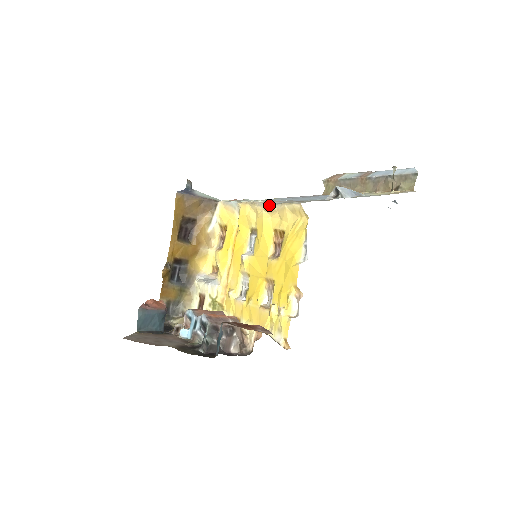
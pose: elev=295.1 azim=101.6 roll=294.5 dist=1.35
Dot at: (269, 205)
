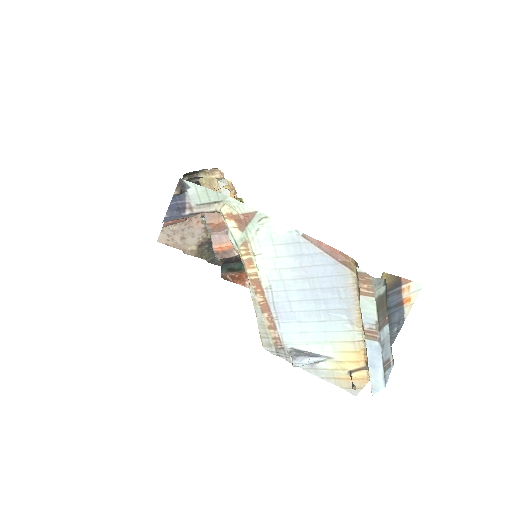
Dot at: occluded
